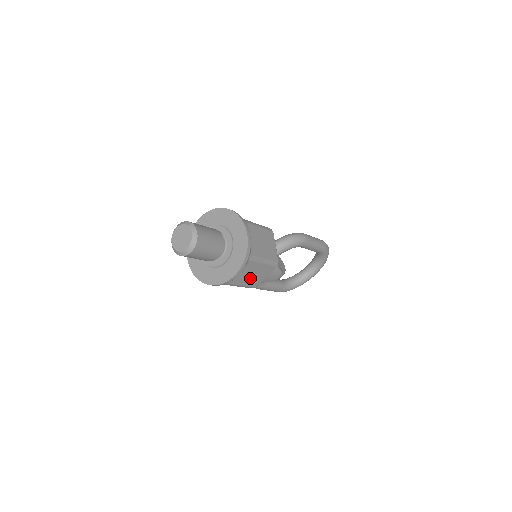
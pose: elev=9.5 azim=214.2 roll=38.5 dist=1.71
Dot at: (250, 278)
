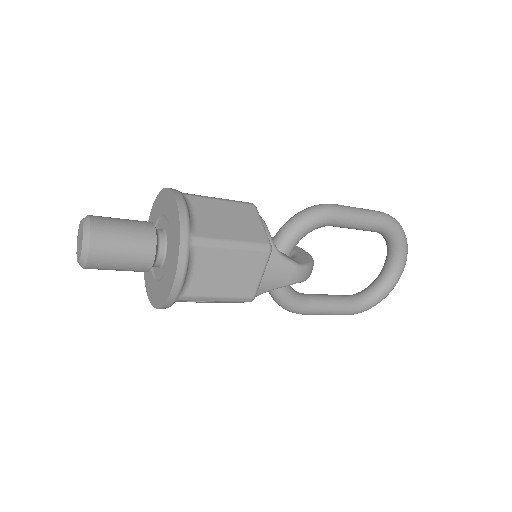
Dot at: (226, 281)
